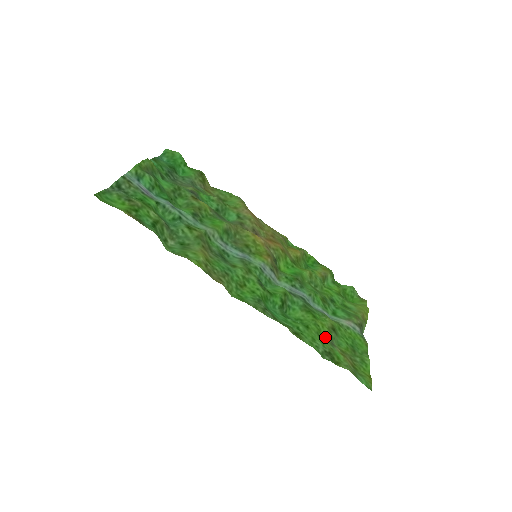
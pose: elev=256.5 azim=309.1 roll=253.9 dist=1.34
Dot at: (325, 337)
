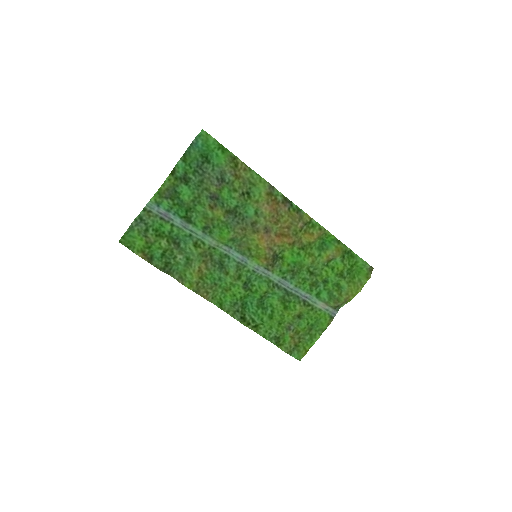
Dot at: (285, 323)
